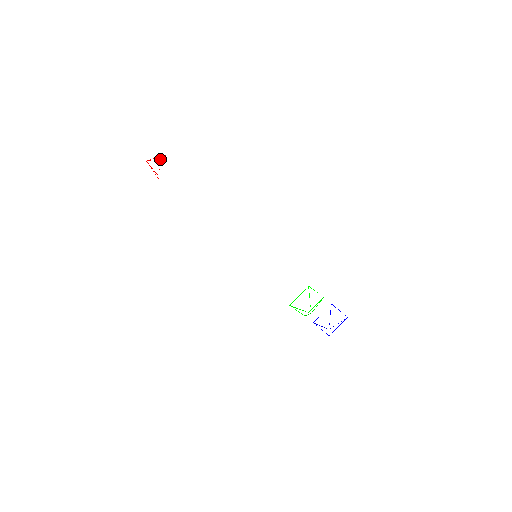
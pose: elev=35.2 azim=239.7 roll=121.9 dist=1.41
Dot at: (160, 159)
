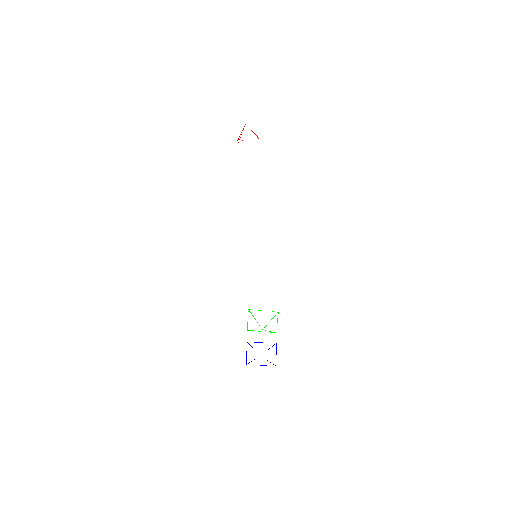
Dot at: (255, 134)
